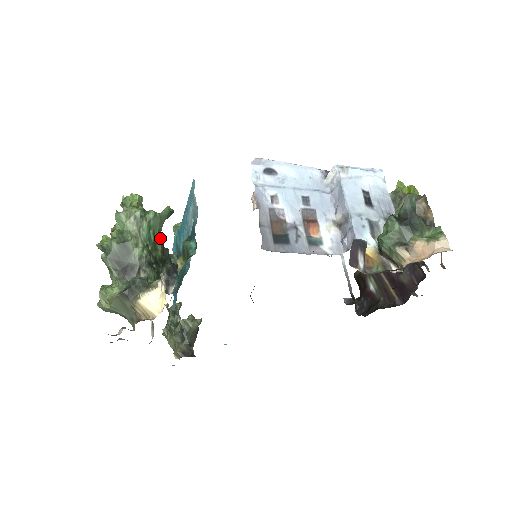
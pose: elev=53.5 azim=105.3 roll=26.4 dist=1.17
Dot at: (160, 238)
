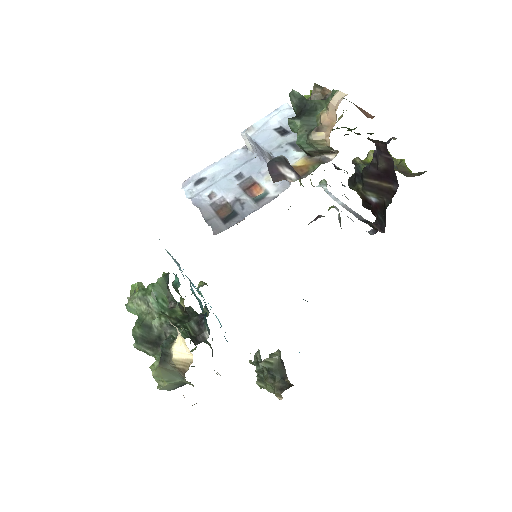
Dot at: (177, 303)
